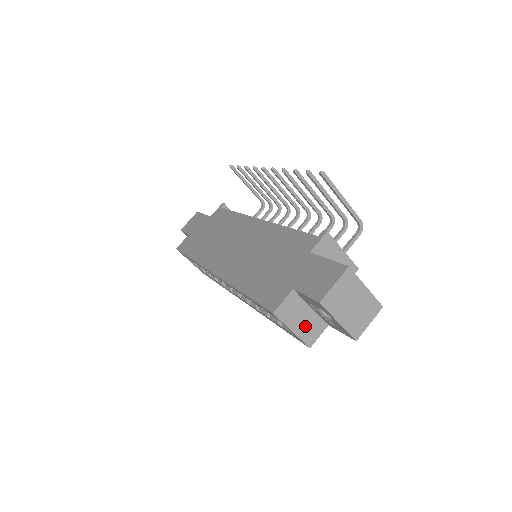
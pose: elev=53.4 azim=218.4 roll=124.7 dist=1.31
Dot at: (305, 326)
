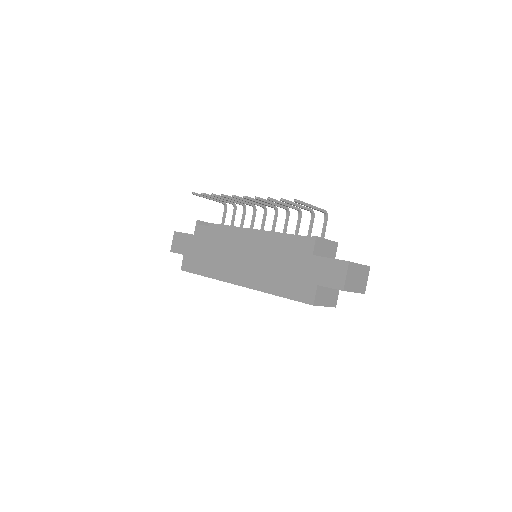
Dot at: (330, 299)
